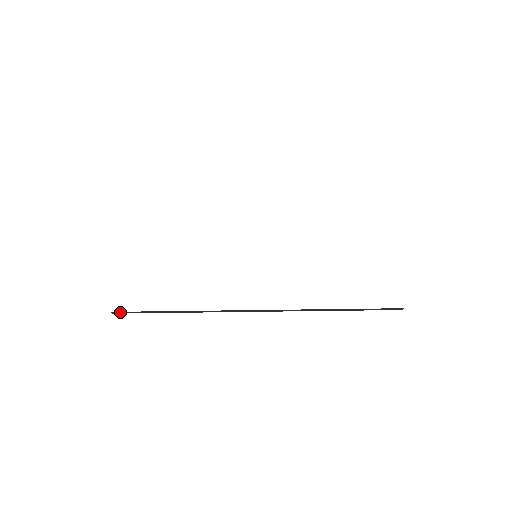
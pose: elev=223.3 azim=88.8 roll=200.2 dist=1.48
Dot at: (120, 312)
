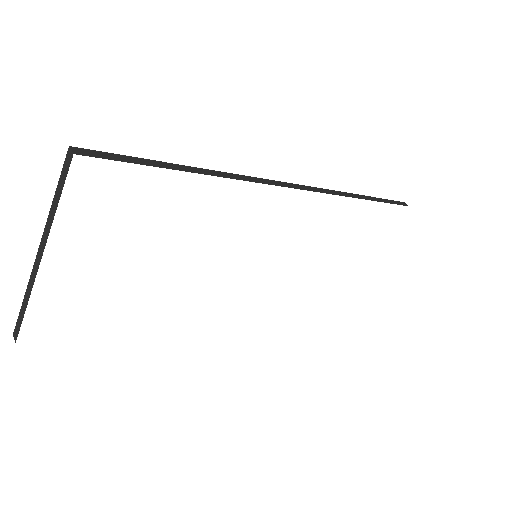
Dot at: occluded
